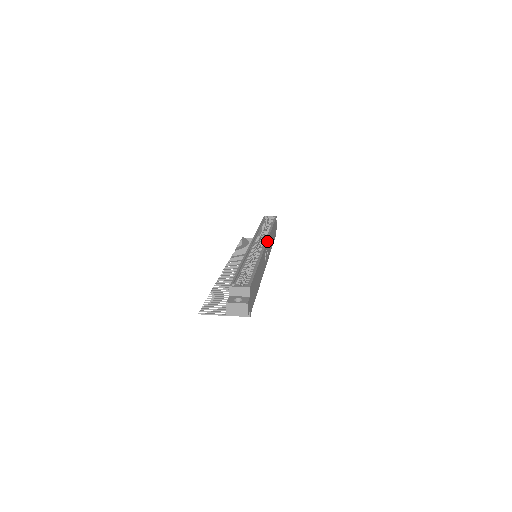
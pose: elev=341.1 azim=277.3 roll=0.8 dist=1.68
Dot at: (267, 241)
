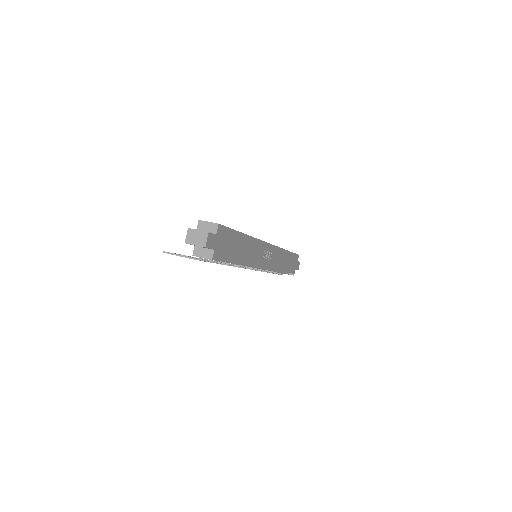
Dot at: (272, 245)
